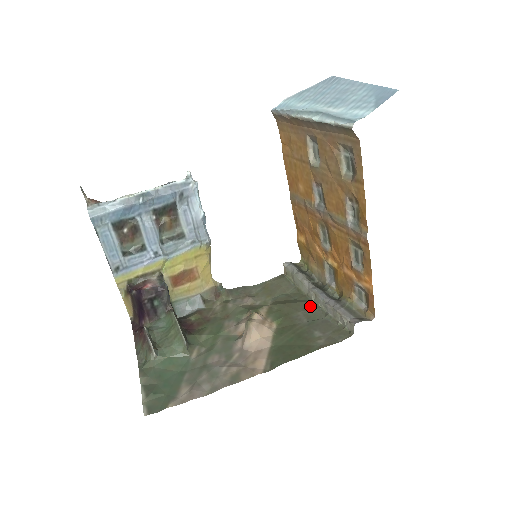
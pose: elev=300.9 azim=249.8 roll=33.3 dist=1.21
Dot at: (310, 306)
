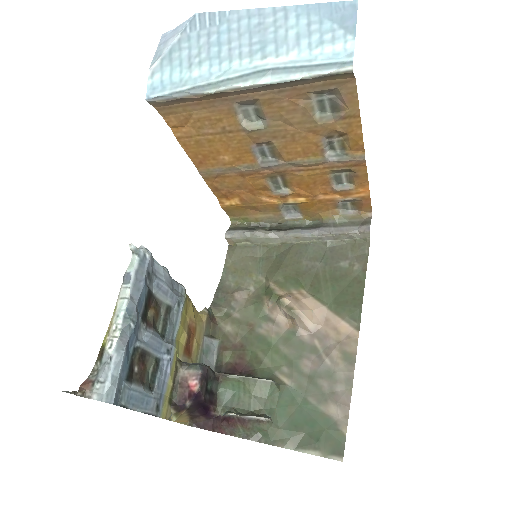
Dot at: (301, 249)
